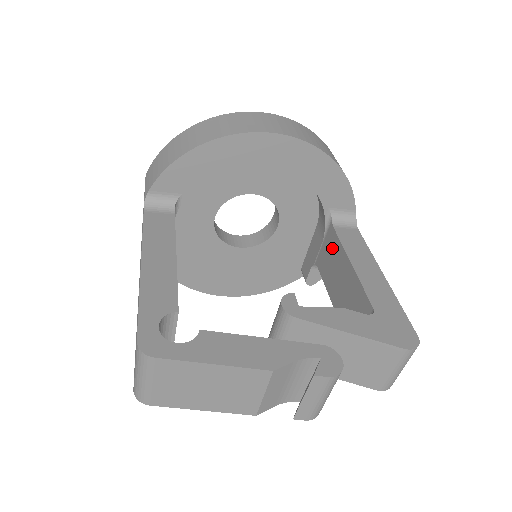
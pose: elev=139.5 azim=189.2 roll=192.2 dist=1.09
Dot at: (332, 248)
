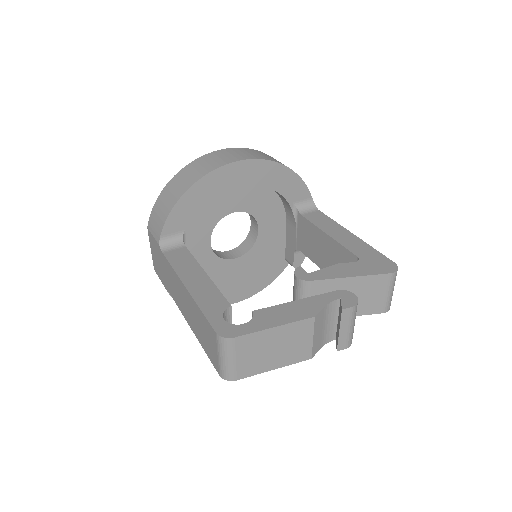
Dot at: (307, 231)
